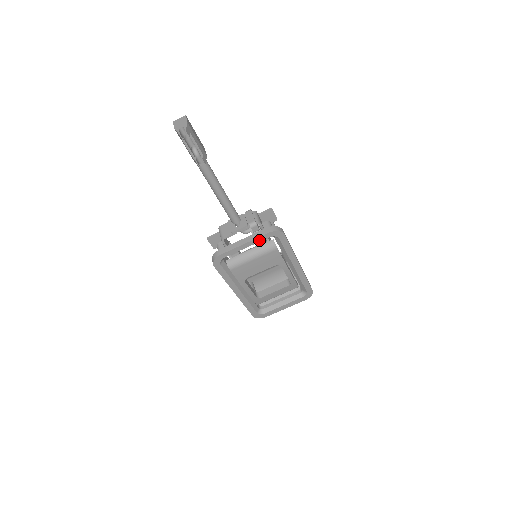
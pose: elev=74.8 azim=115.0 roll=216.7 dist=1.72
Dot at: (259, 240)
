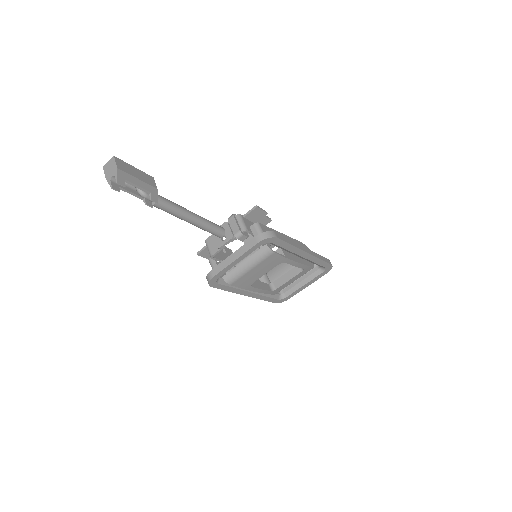
Dot at: (250, 252)
